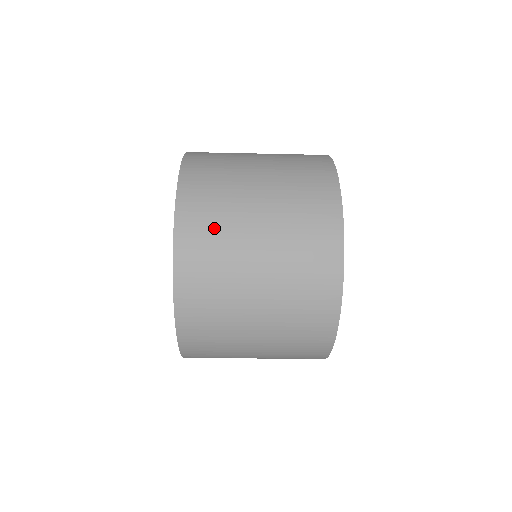
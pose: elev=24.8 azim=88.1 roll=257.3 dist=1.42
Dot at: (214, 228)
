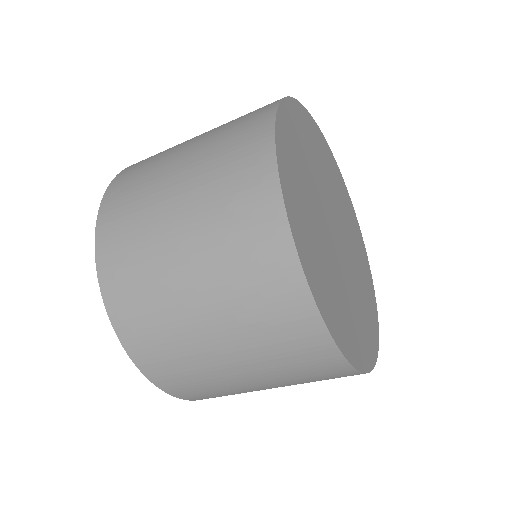
Dot at: (132, 232)
